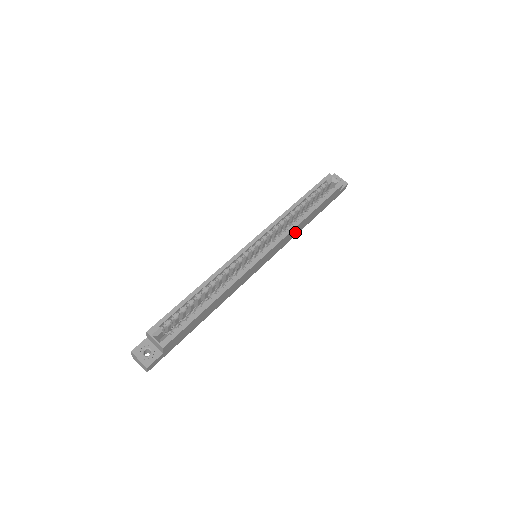
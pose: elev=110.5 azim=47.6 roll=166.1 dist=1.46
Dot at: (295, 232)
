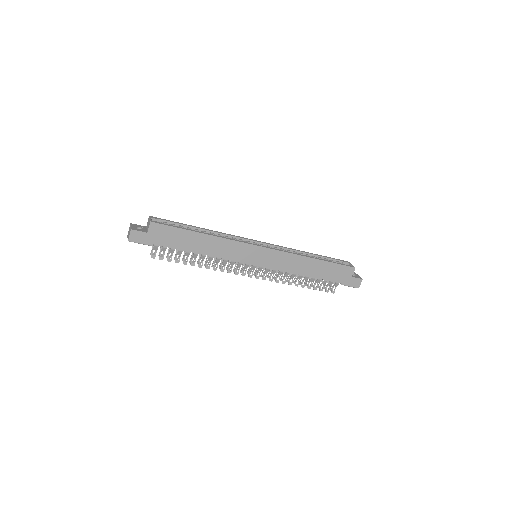
Dot at: (297, 266)
